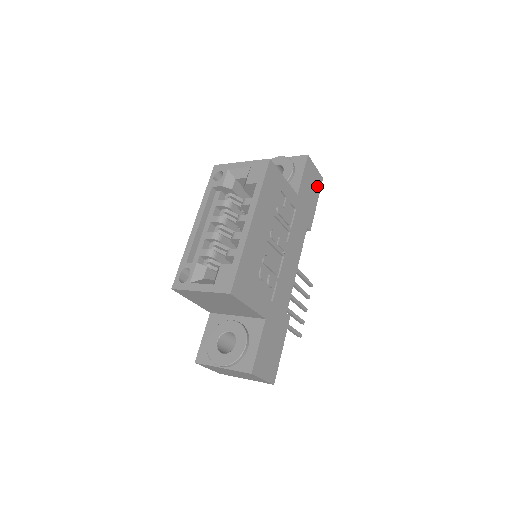
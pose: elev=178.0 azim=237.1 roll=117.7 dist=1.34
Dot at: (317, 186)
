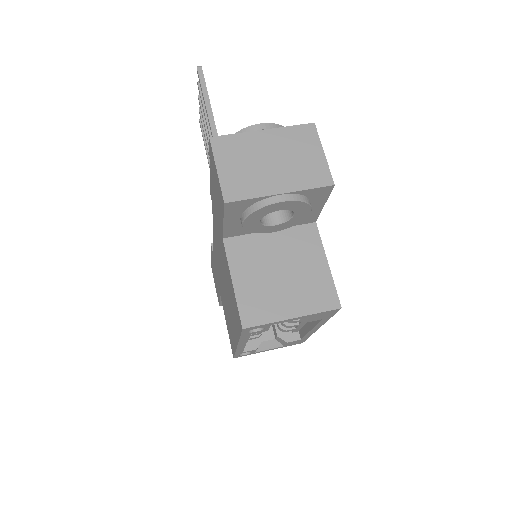
Dot at: occluded
